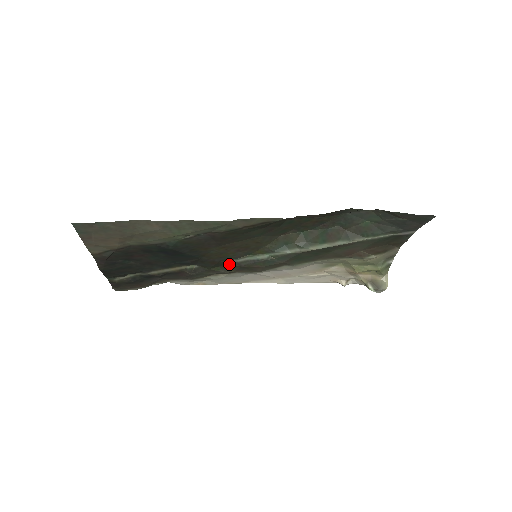
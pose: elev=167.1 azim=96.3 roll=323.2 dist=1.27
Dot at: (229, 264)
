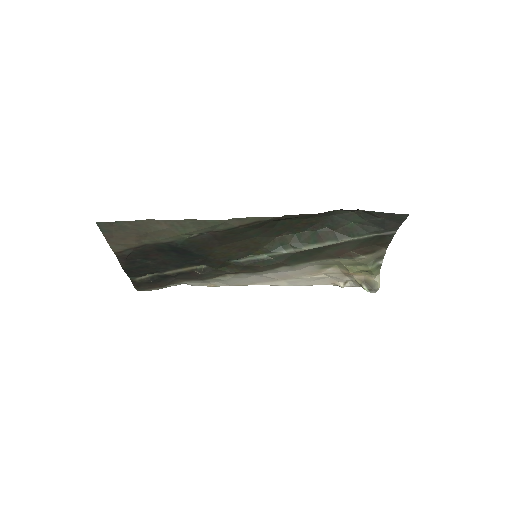
Dot at: (233, 264)
